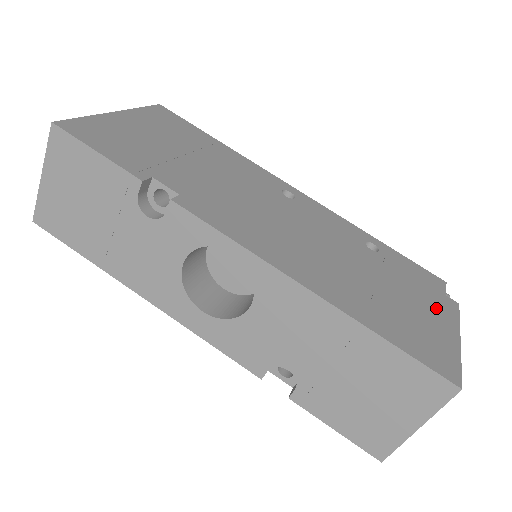
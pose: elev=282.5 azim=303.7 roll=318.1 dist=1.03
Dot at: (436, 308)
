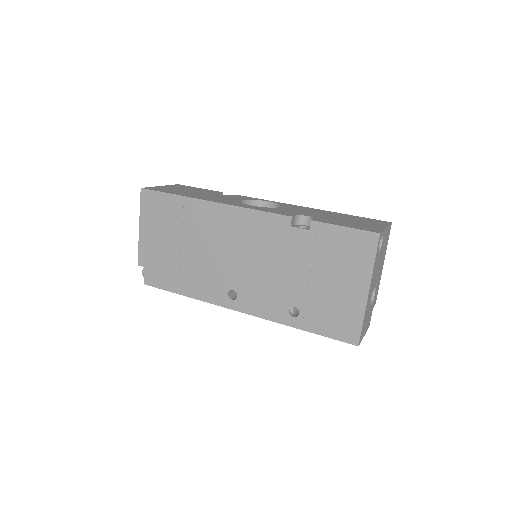
Dot at: occluded
